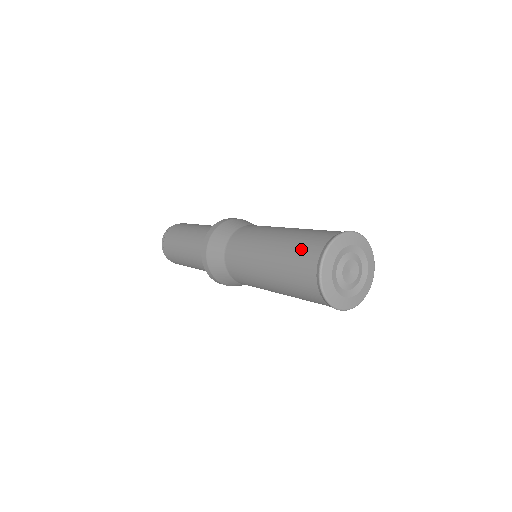
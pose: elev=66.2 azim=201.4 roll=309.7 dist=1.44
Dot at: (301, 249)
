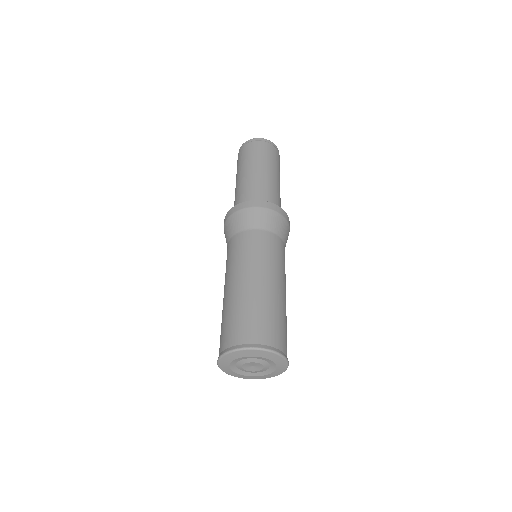
Dot at: (230, 324)
